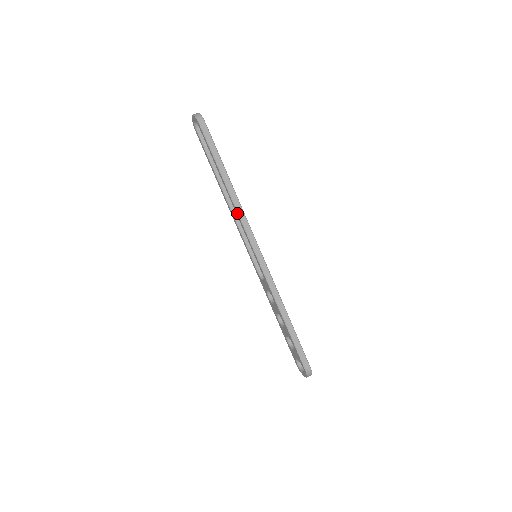
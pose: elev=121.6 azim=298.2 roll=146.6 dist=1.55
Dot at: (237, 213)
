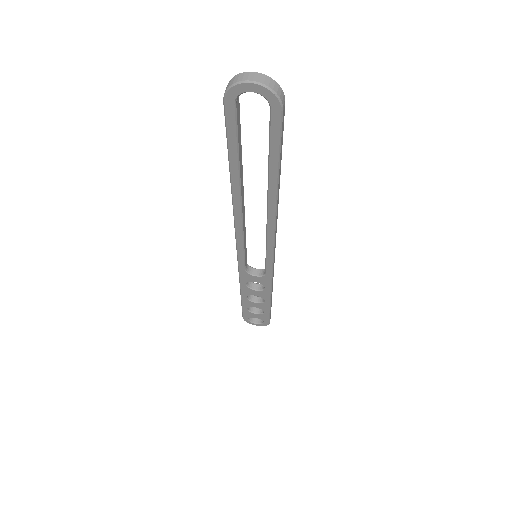
Dot at: (274, 228)
